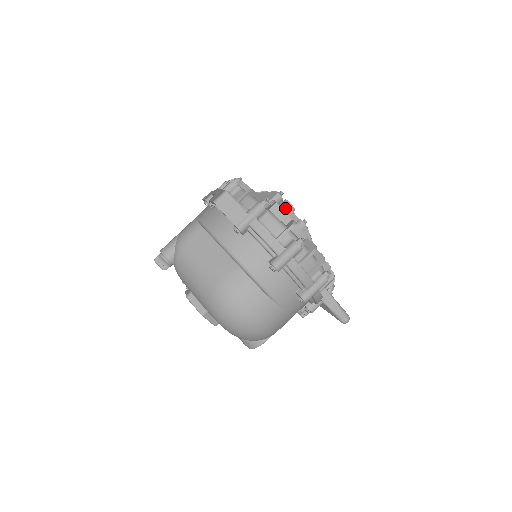
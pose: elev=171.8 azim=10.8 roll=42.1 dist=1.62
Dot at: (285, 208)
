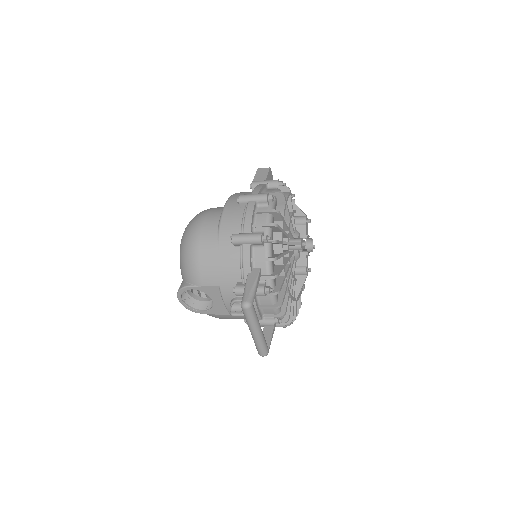
Dot at: (304, 237)
